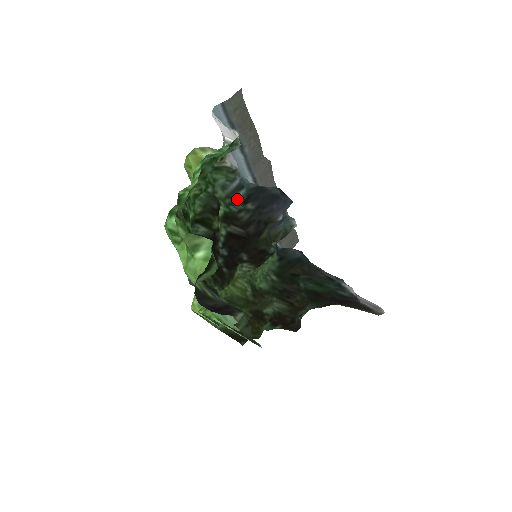
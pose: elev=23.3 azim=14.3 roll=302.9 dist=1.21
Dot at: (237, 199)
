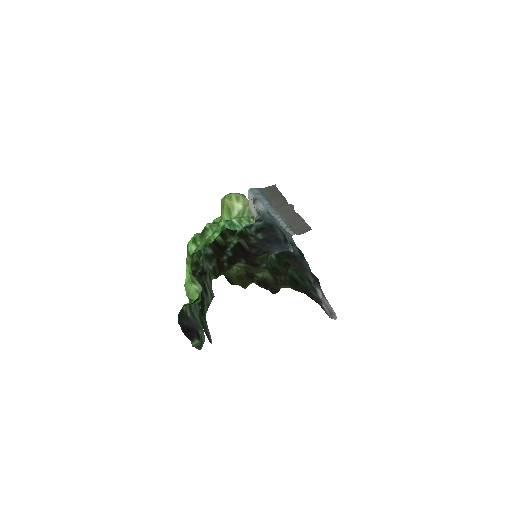
Dot at: (254, 226)
